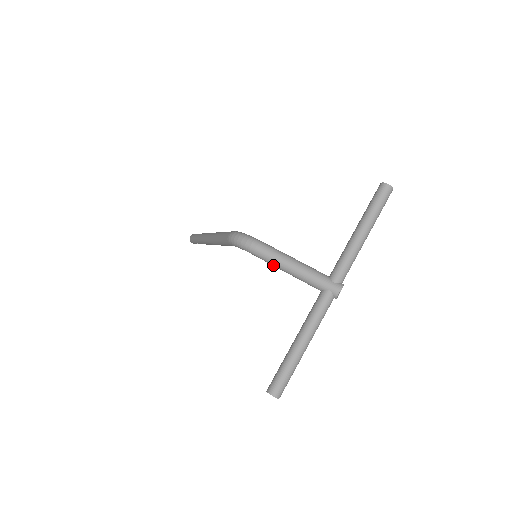
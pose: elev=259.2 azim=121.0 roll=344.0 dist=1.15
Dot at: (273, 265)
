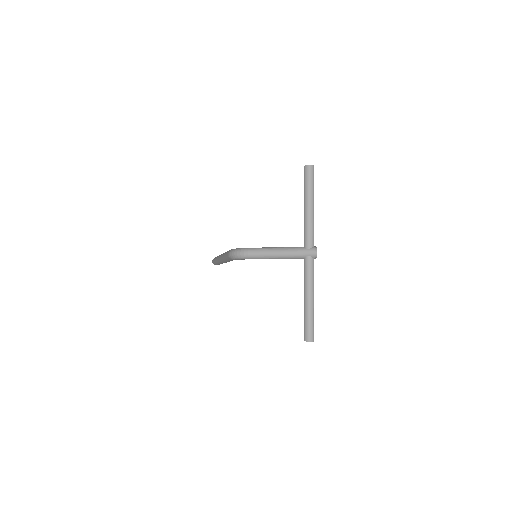
Dot at: occluded
